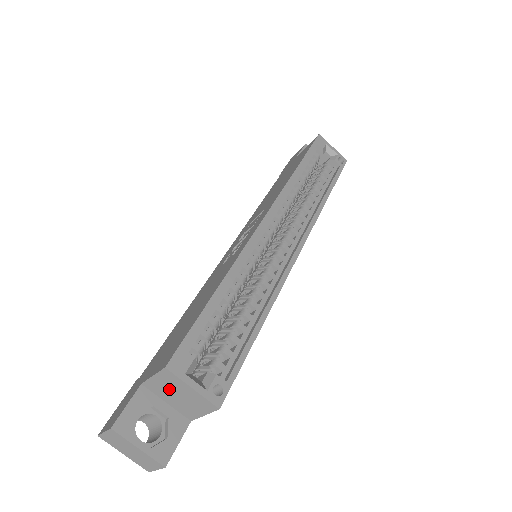
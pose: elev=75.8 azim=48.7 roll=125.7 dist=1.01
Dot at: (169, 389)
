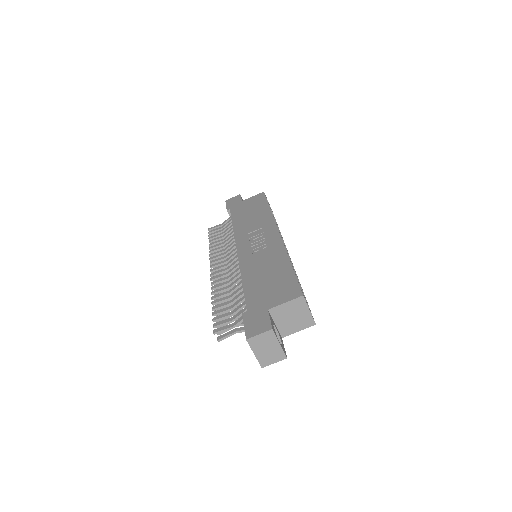
Dot at: (289, 312)
